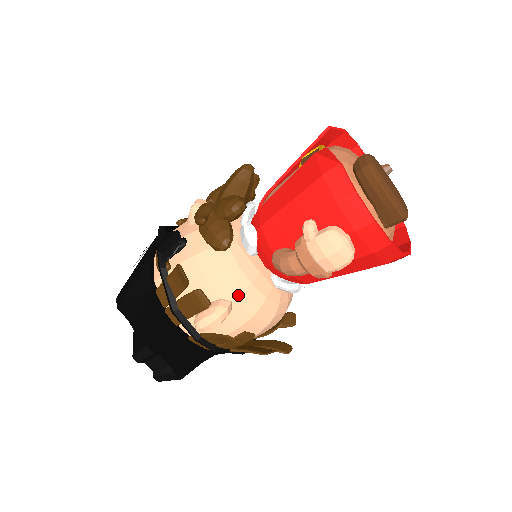
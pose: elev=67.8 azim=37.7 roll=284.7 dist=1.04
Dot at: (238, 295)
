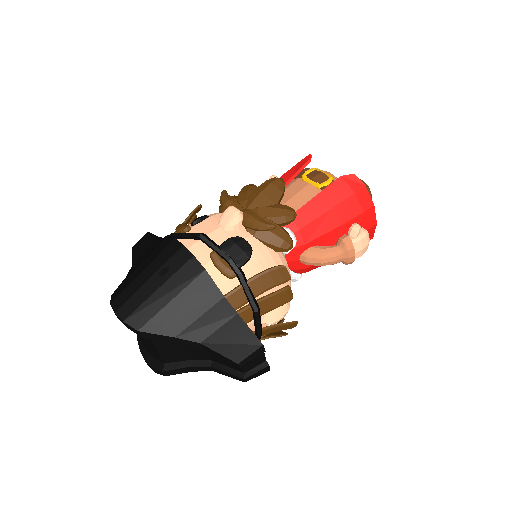
Dot at: occluded
